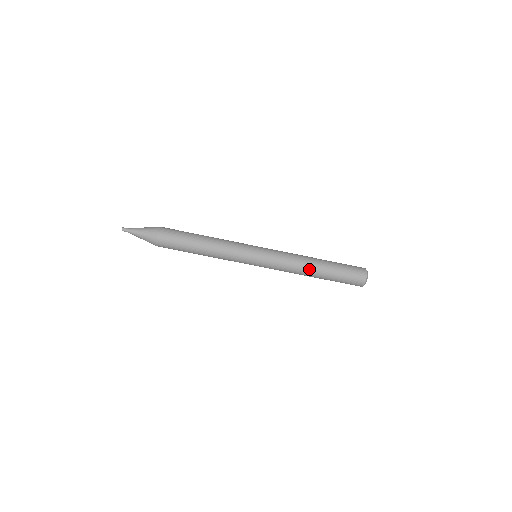
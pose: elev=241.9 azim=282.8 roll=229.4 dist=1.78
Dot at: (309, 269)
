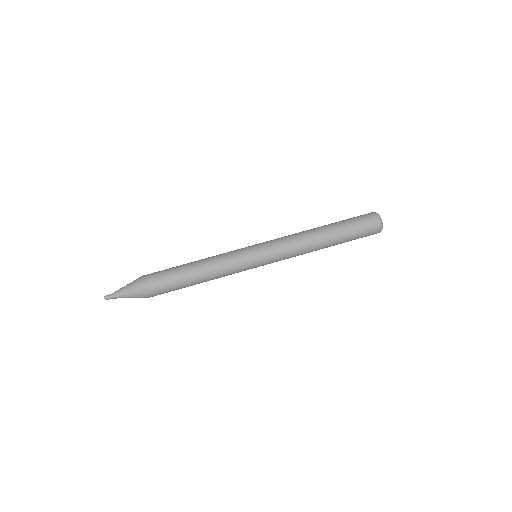
Dot at: (314, 233)
